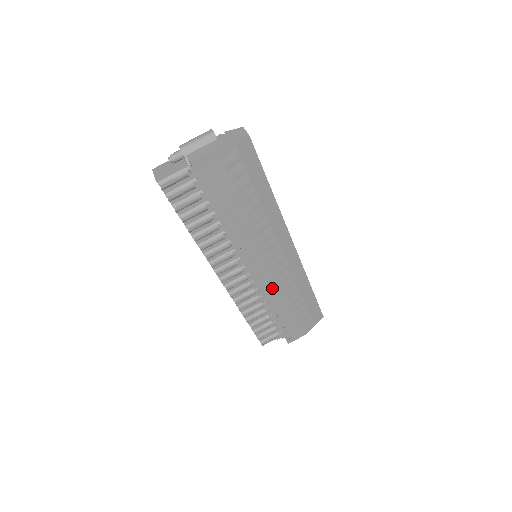
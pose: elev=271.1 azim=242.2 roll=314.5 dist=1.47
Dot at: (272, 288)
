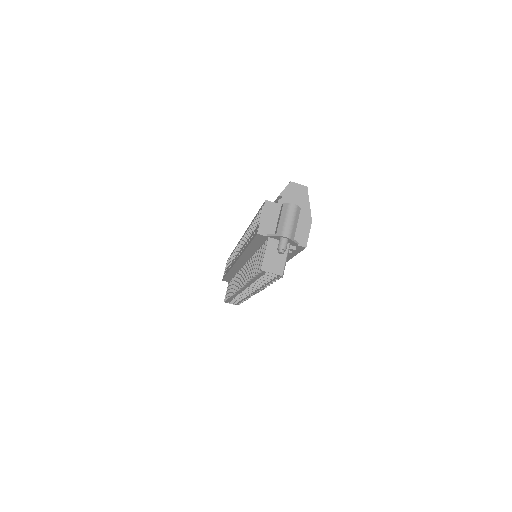
Dot at: occluded
